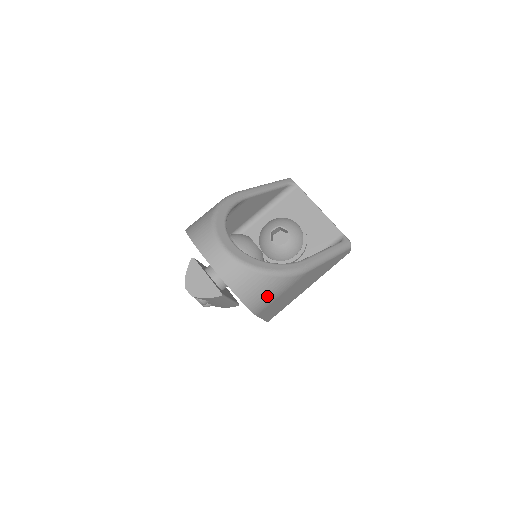
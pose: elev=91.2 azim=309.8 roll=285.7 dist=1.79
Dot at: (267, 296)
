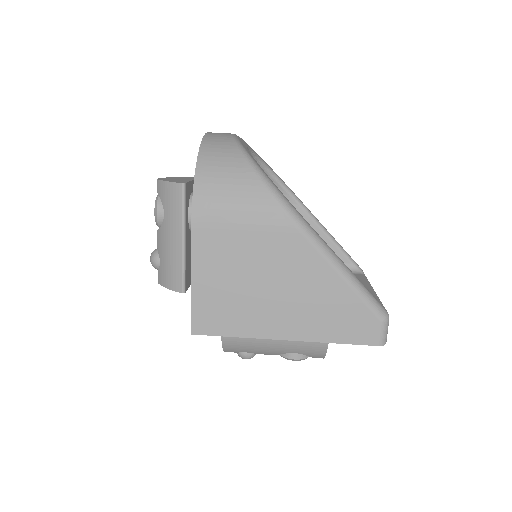
Dot at: (227, 195)
